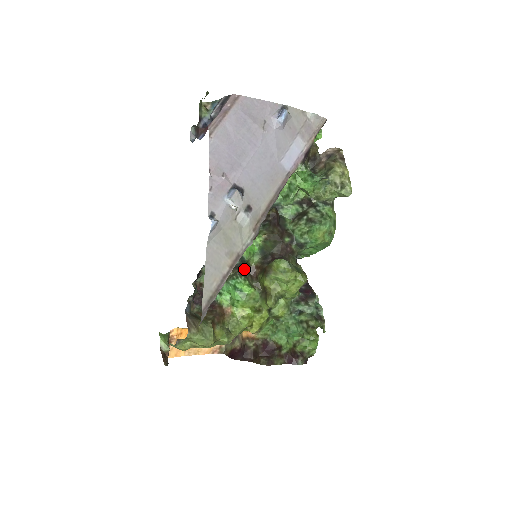
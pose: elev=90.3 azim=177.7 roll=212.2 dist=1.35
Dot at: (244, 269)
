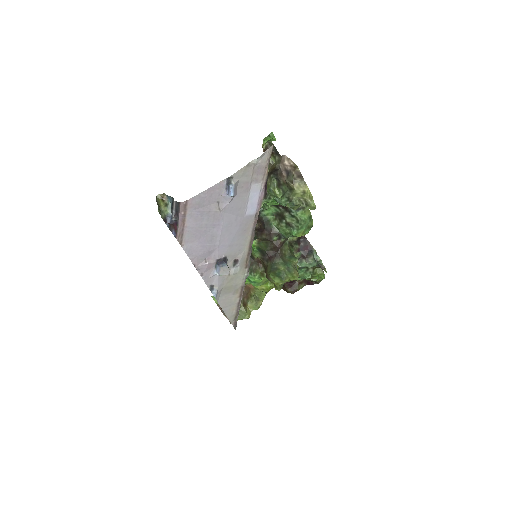
Dot at: (251, 260)
